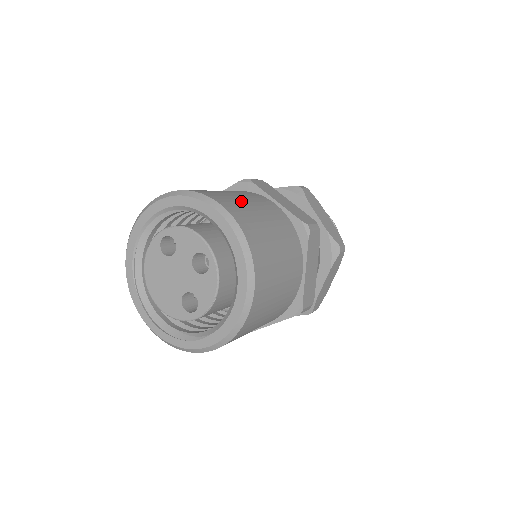
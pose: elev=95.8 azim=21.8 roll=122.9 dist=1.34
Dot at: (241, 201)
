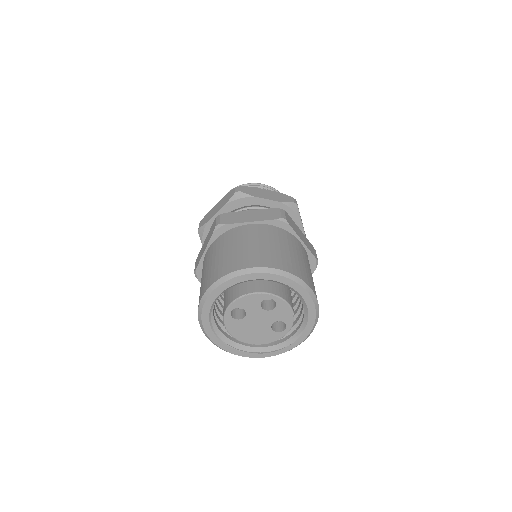
Dot at: (247, 249)
